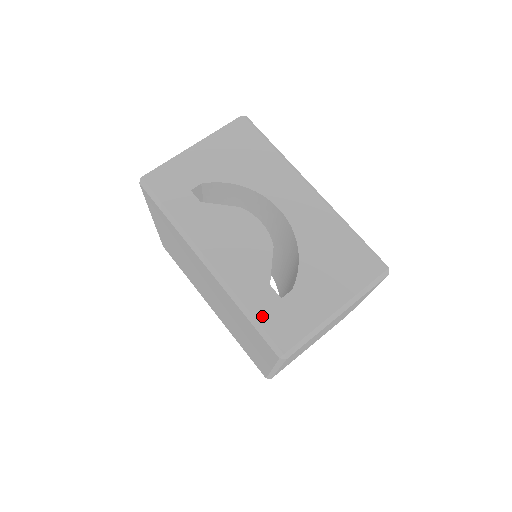
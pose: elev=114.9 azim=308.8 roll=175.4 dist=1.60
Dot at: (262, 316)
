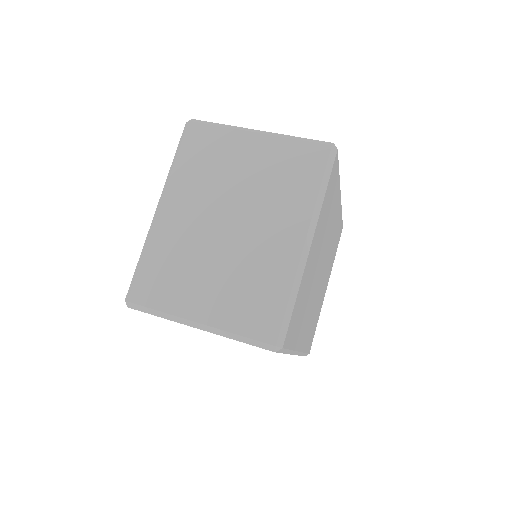
Dot at: occluded
